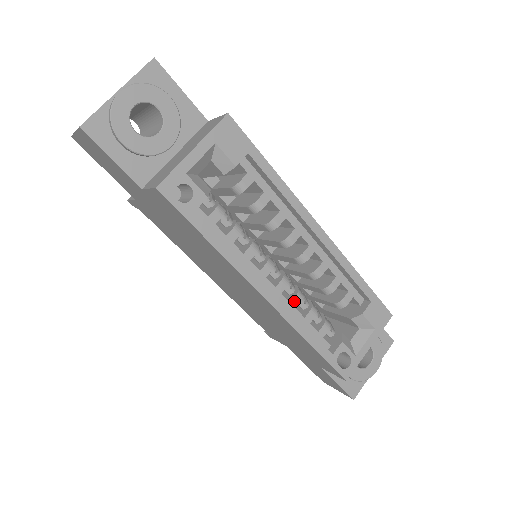
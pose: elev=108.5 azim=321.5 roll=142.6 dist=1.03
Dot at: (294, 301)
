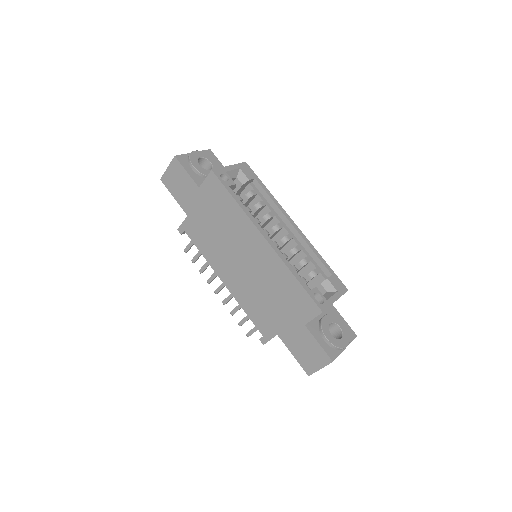
Dot at: (283, 255)
